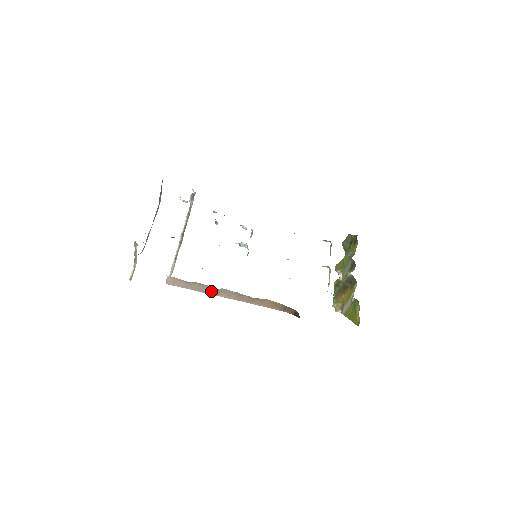
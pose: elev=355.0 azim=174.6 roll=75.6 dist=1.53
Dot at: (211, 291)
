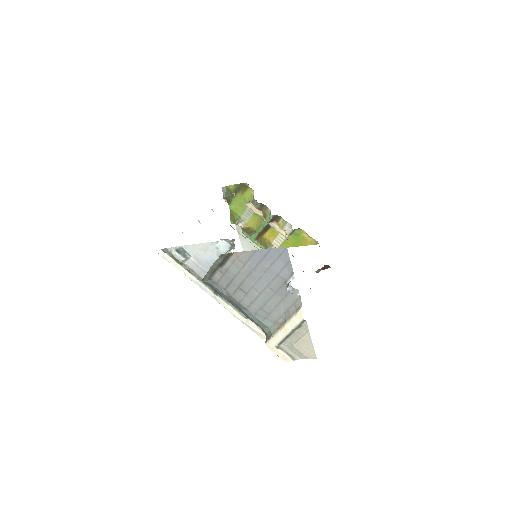
Dot at: occluded
